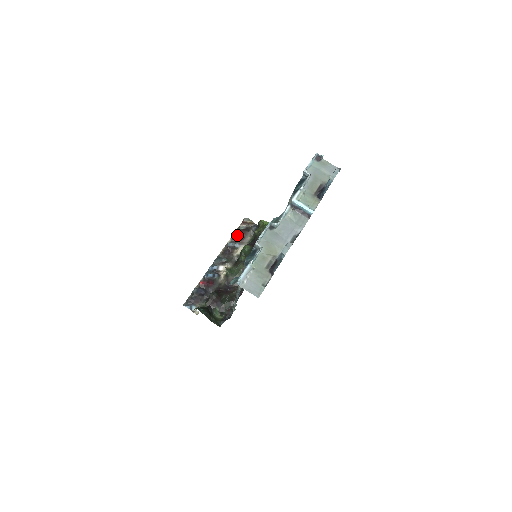
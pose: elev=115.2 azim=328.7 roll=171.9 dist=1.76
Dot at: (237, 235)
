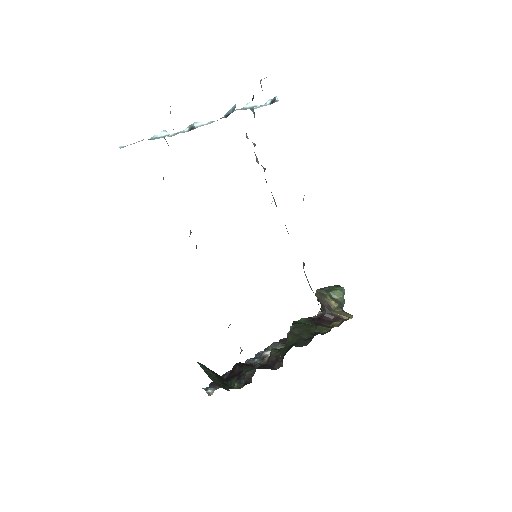
Dot at: occluded
